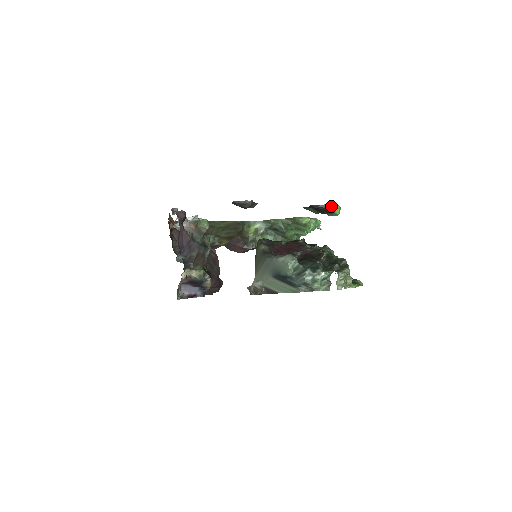
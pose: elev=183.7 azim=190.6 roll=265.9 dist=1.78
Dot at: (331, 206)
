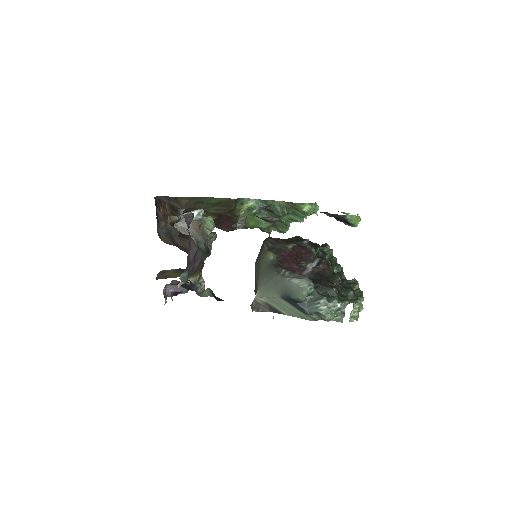
Dot at: (352, 217)
